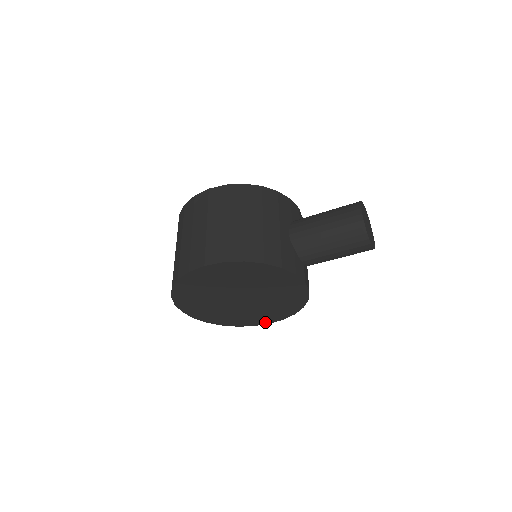
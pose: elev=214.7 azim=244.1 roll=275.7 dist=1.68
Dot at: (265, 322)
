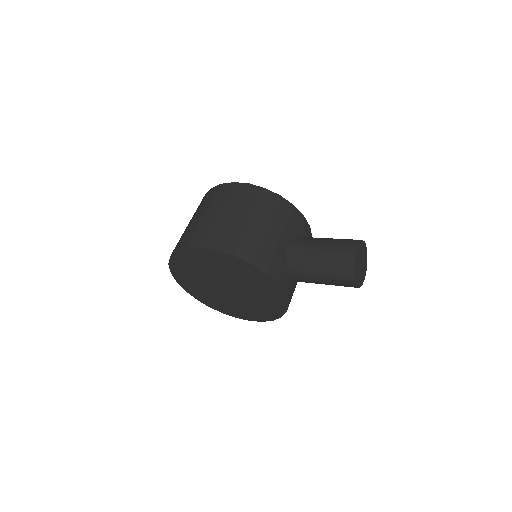
Dot at: (246, 318)
